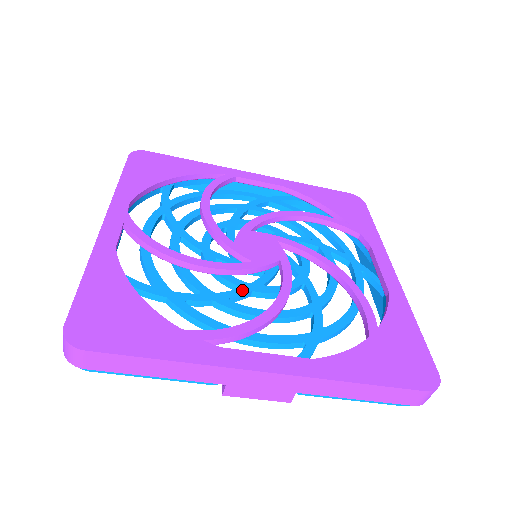
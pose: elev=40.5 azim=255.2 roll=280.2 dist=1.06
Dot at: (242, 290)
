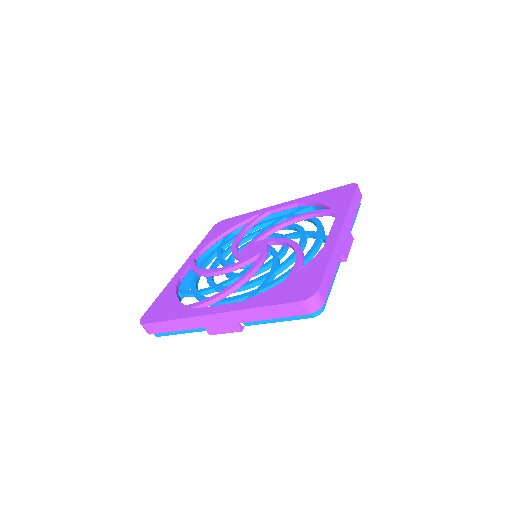
Dot at: (232, 278)
